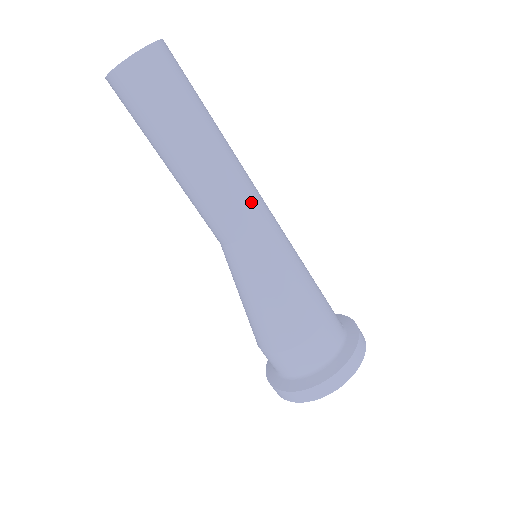
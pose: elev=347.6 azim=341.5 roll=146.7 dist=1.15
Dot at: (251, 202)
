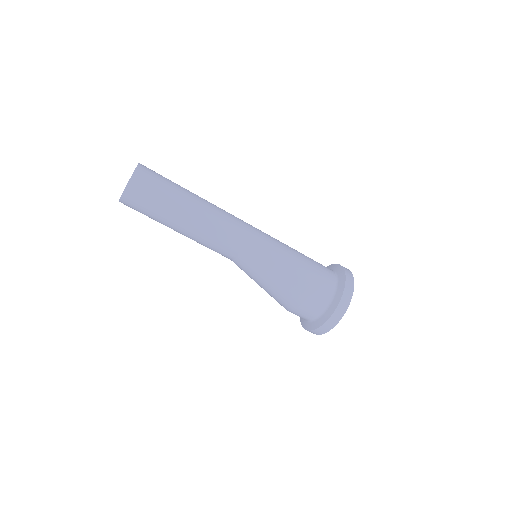
Dot at: (234, 231)
